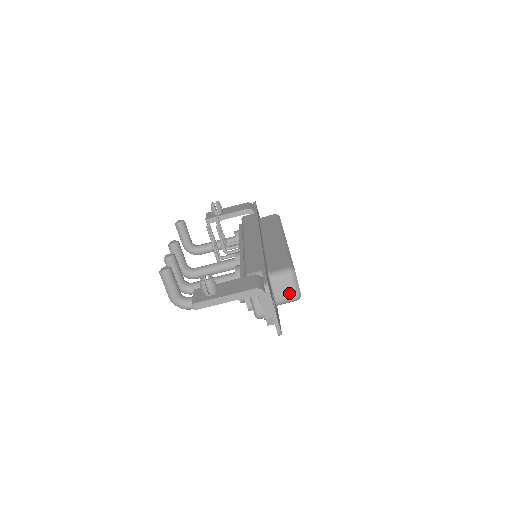
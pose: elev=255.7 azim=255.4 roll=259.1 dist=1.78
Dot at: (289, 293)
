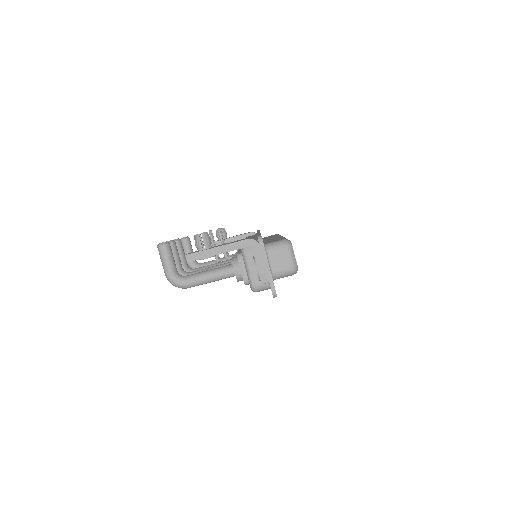
Dot at: (285, 263)
